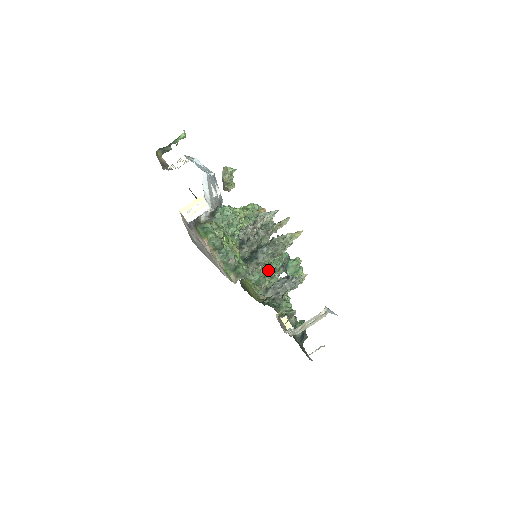
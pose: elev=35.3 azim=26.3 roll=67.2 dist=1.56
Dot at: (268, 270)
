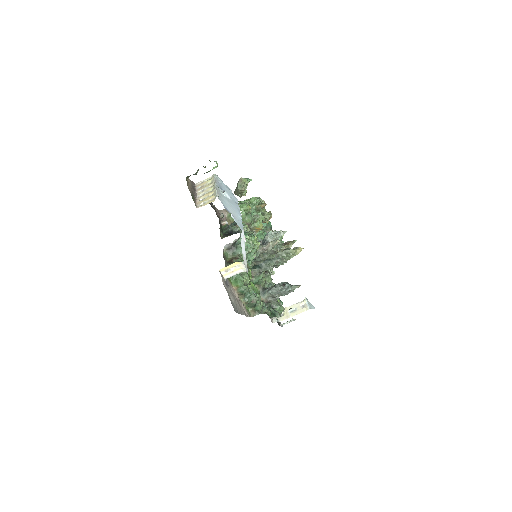
Dot at: occluded
